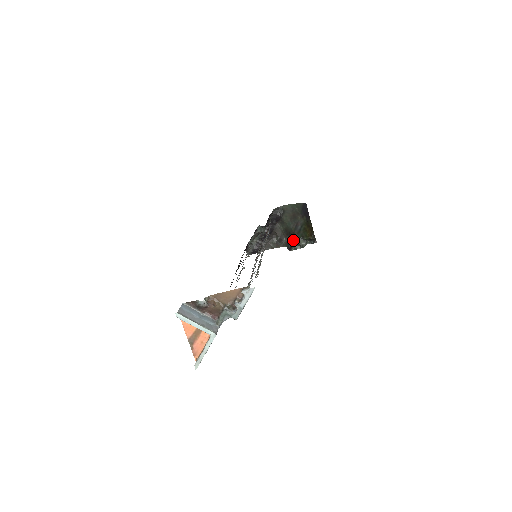
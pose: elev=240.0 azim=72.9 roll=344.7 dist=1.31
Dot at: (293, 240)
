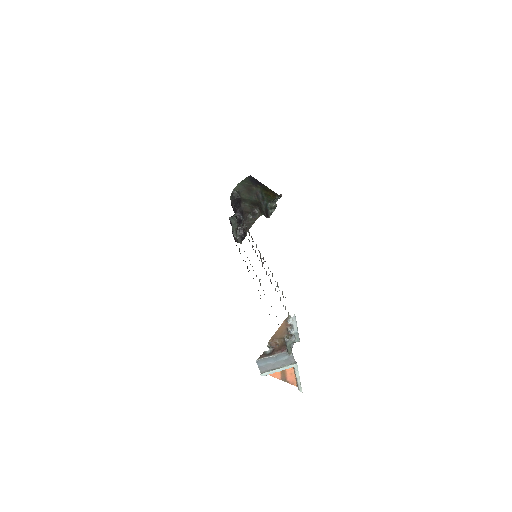
Dot at: (264, 208)
